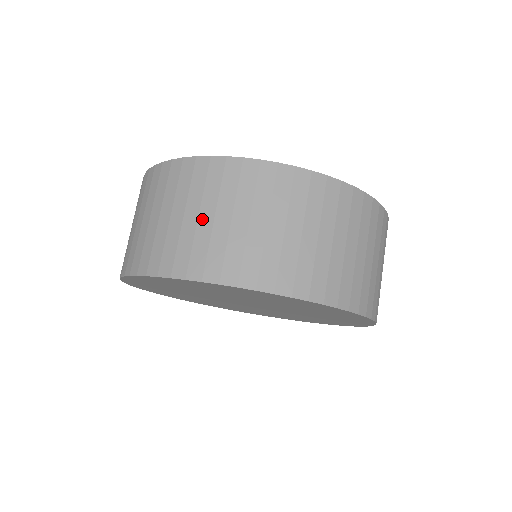
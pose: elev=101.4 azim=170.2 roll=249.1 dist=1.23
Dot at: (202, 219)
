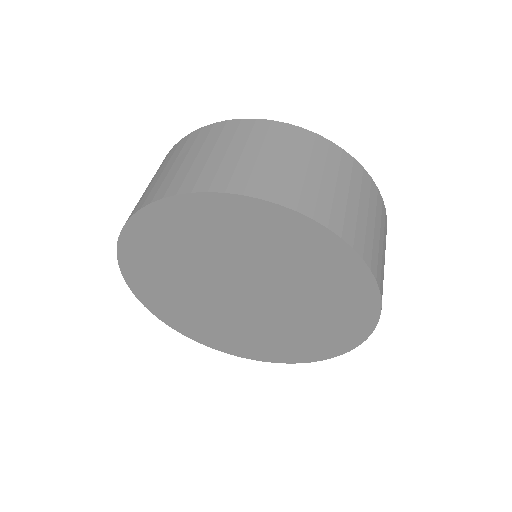
Dot at: occluded
